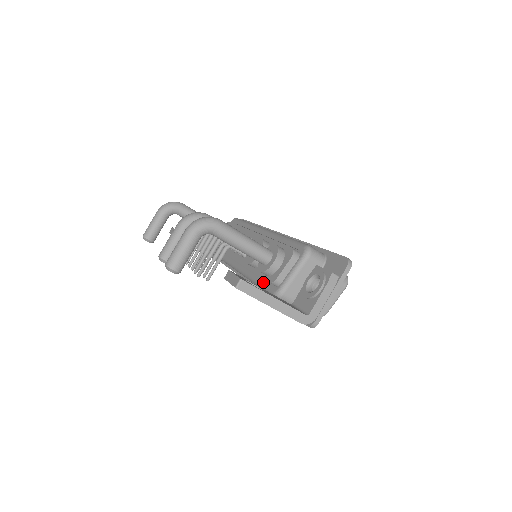
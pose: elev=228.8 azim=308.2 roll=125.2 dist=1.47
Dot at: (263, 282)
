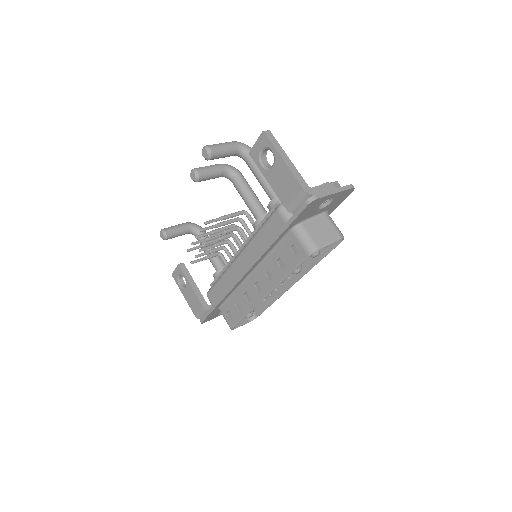
Dot at: occluded
